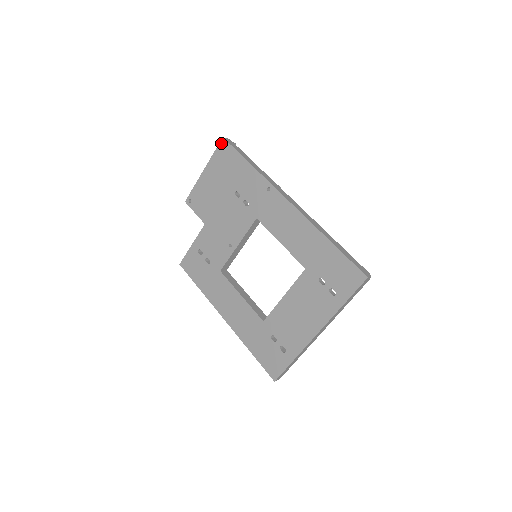
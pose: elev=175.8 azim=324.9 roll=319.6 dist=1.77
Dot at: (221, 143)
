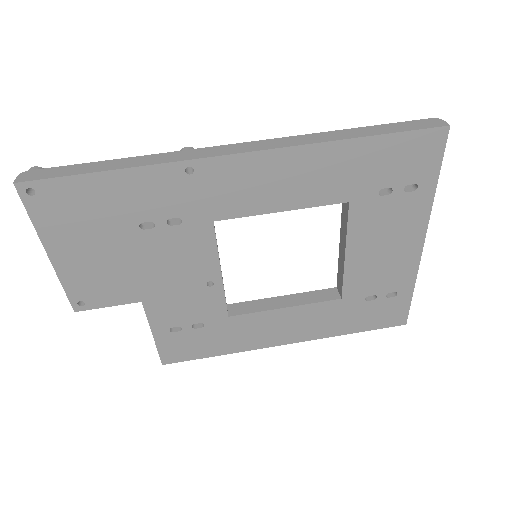
Dot at: (23, 194)
